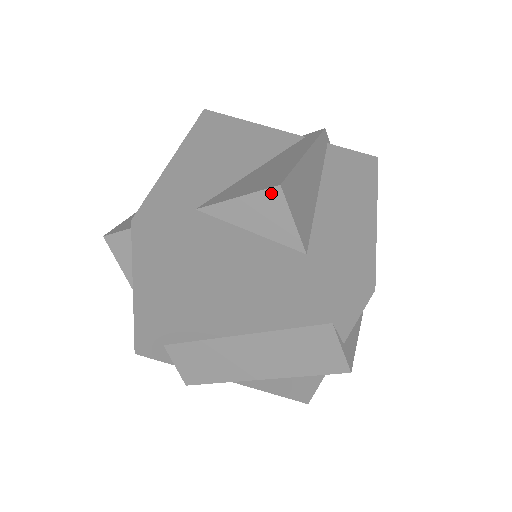
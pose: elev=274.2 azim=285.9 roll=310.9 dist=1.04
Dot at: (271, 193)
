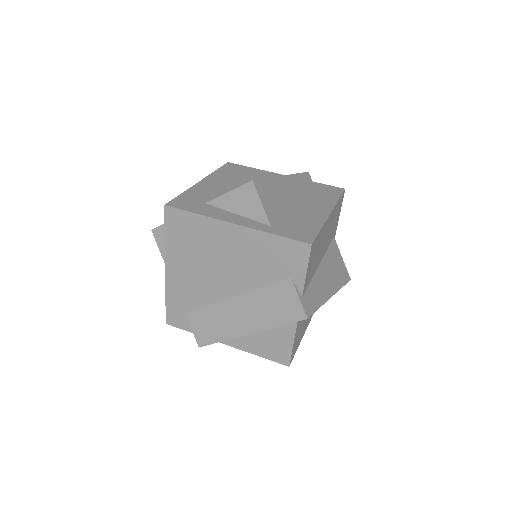
Dot at: (248, 186)
